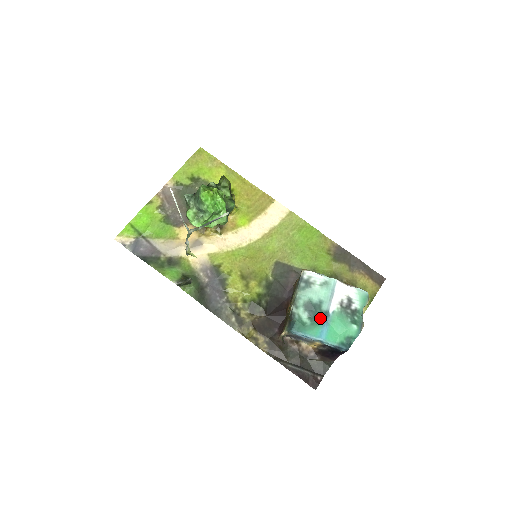
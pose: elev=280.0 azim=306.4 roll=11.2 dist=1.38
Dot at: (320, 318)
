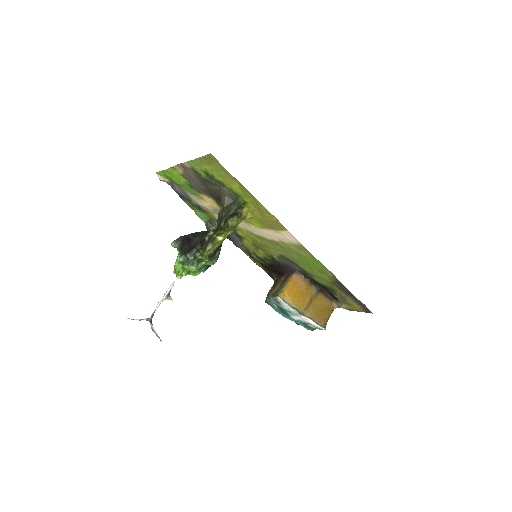
Dot at: (284, 313)
